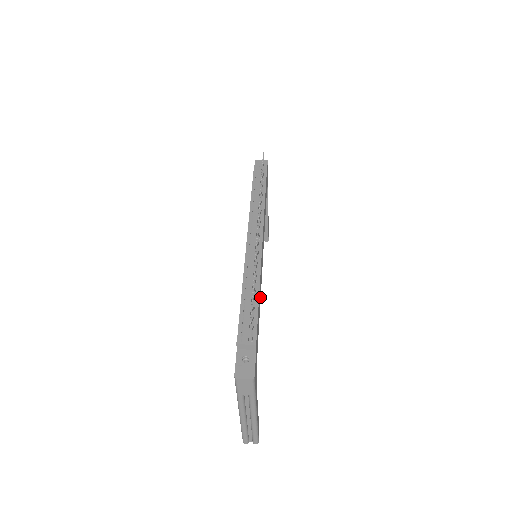
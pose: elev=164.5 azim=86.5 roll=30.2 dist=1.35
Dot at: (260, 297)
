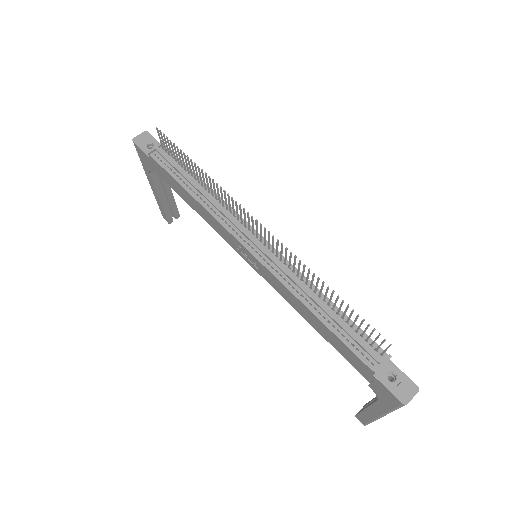
Dot at: occluded
